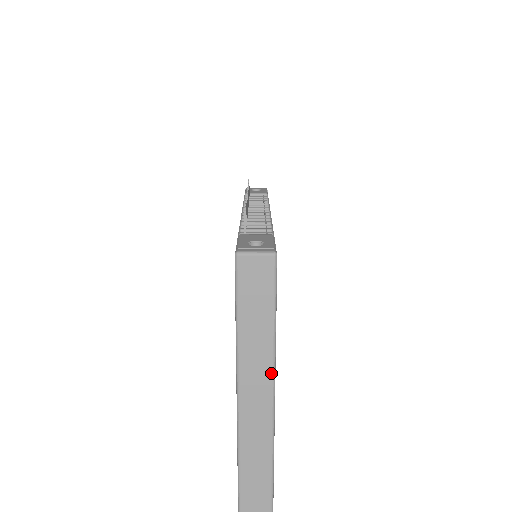
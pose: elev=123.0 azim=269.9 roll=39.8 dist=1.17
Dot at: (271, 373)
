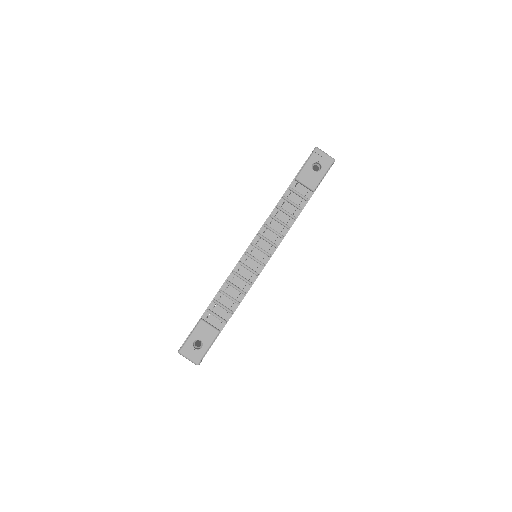
Dot at: occluded
